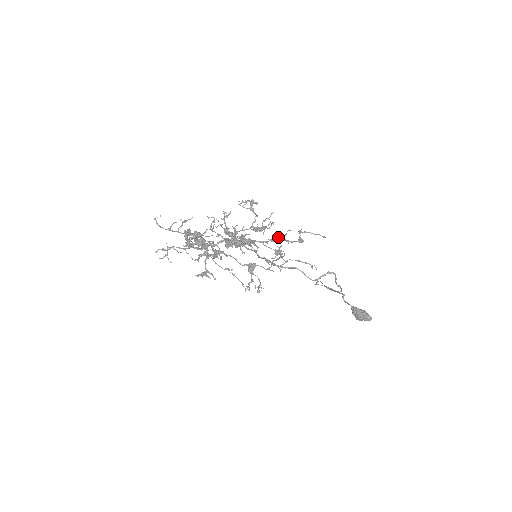
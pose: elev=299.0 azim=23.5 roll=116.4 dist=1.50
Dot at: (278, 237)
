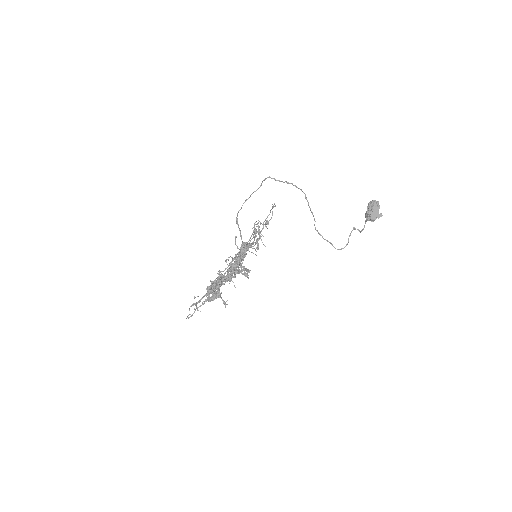
Dot at: (256, 239)
